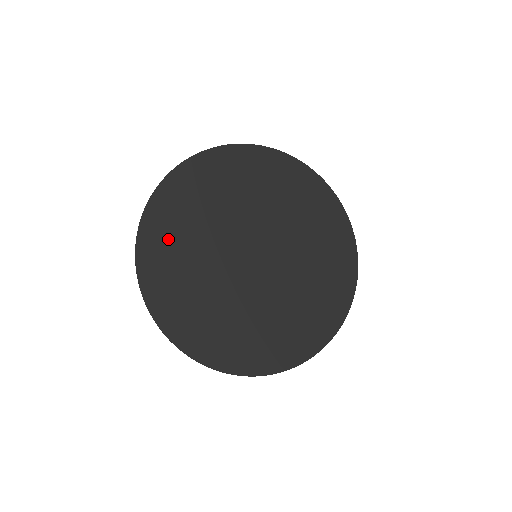
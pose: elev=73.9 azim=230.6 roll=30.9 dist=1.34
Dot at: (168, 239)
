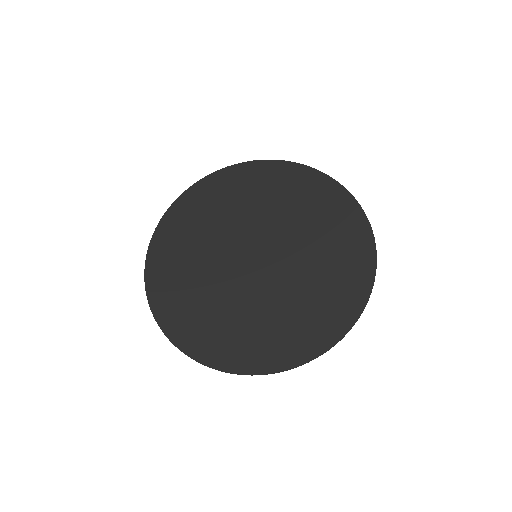
Dot at: (187, 314)
